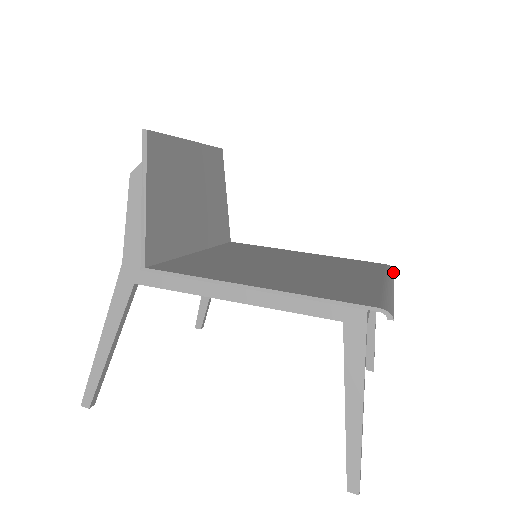
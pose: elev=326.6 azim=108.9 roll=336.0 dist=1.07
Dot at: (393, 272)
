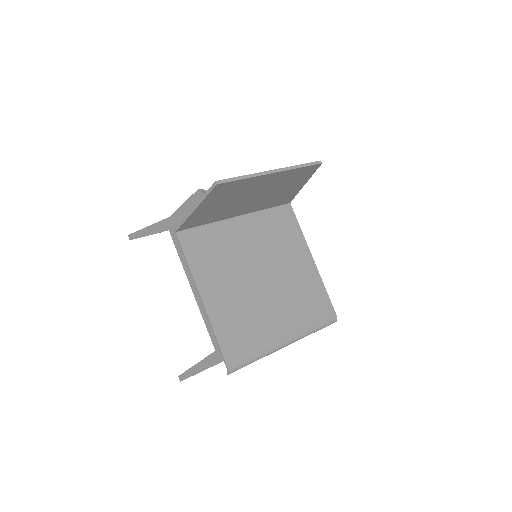
Dot at: (327, 325)
